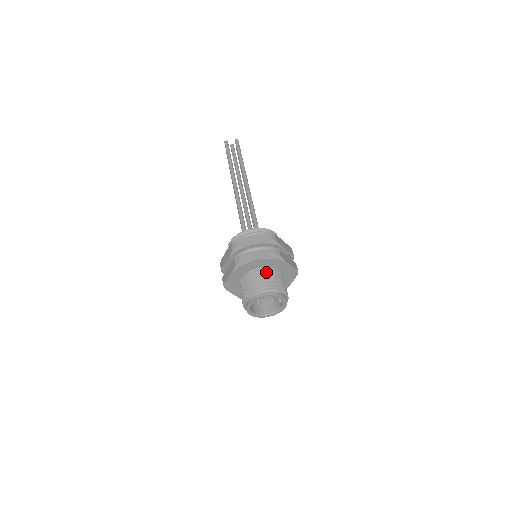
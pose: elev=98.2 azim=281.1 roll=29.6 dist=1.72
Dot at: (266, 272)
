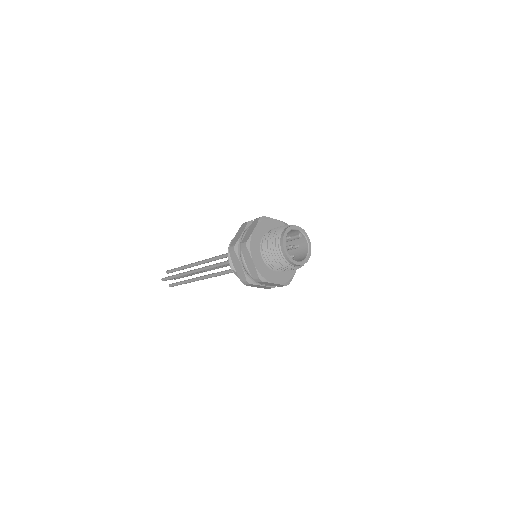
Dot at: (269, 233)
